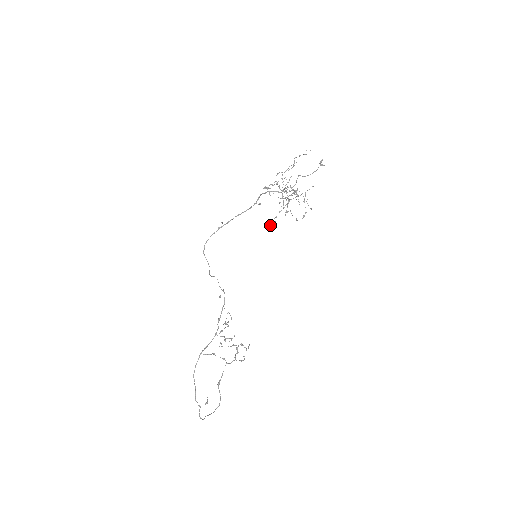
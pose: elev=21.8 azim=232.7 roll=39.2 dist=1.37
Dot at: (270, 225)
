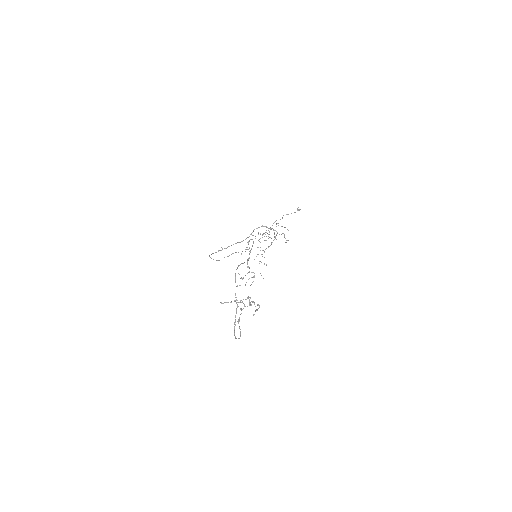
Dot at: (265, 240)
